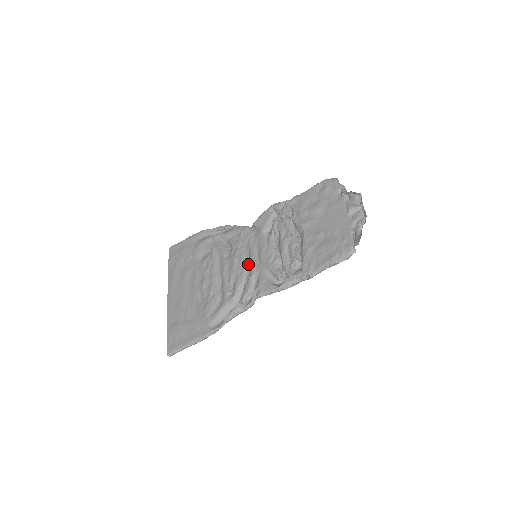
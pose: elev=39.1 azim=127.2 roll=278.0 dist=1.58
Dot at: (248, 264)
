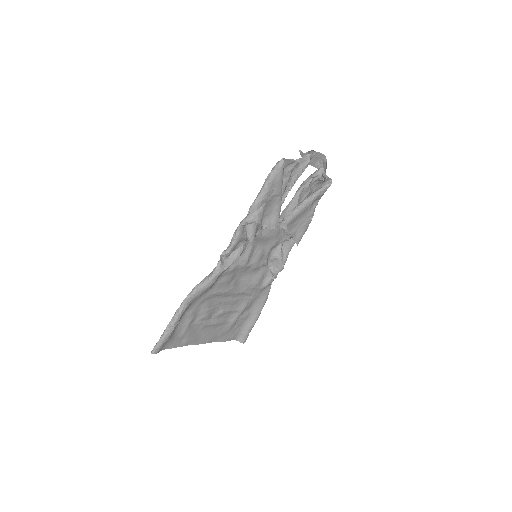
Dot at: (248, 264)
